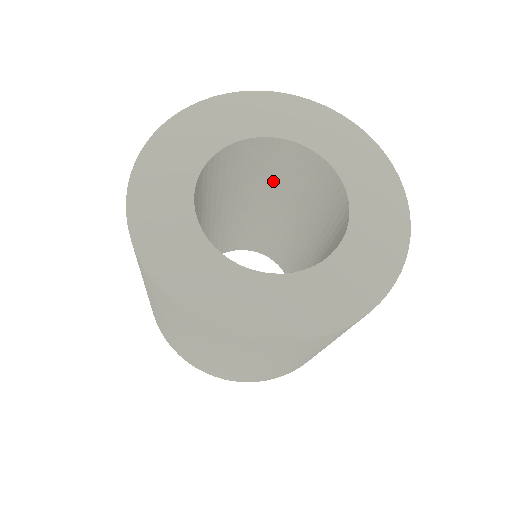
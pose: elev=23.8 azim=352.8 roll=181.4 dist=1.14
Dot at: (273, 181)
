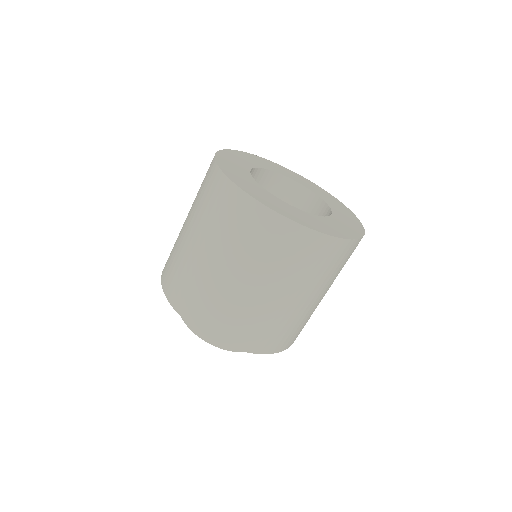
Dot at: occluded
